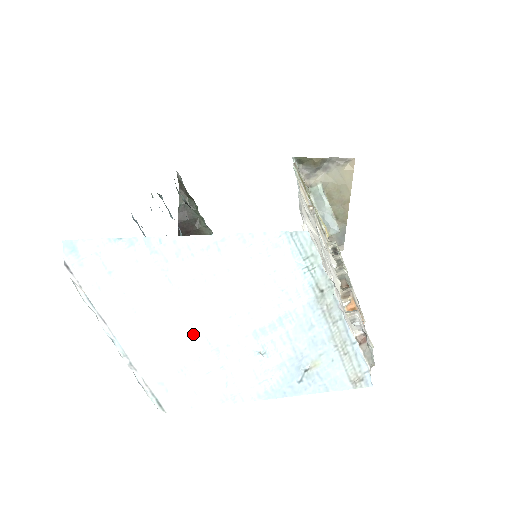
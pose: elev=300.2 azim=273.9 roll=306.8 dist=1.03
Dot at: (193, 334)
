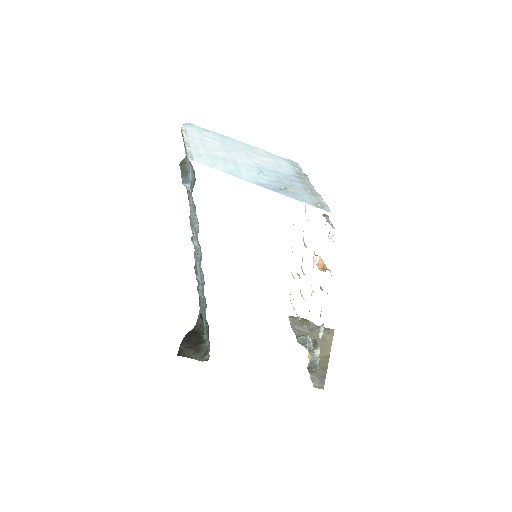
Dot at: (226, 154)
